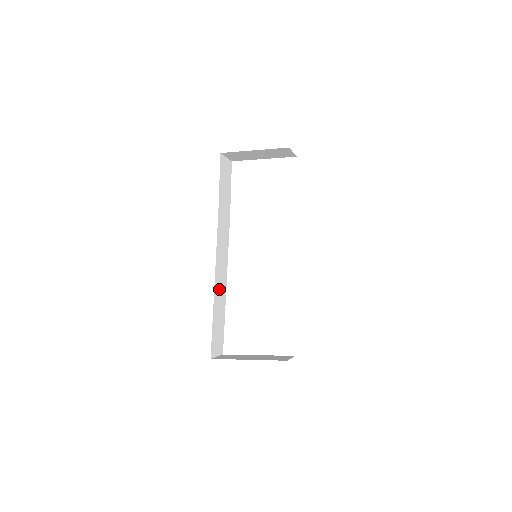
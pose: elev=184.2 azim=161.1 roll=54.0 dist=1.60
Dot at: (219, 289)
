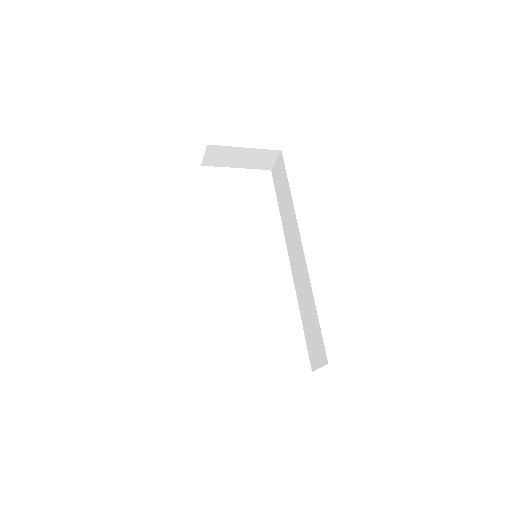
Dot at: occluded
